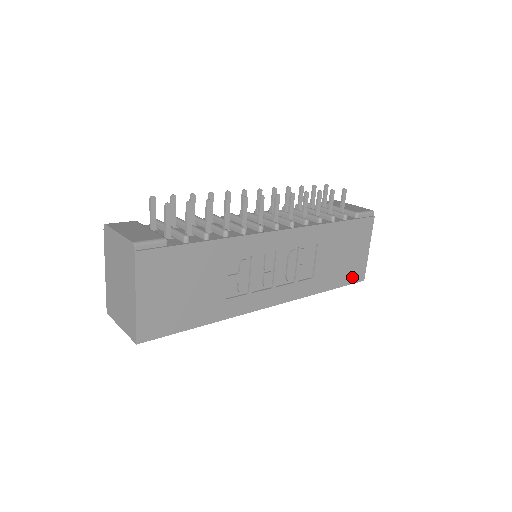
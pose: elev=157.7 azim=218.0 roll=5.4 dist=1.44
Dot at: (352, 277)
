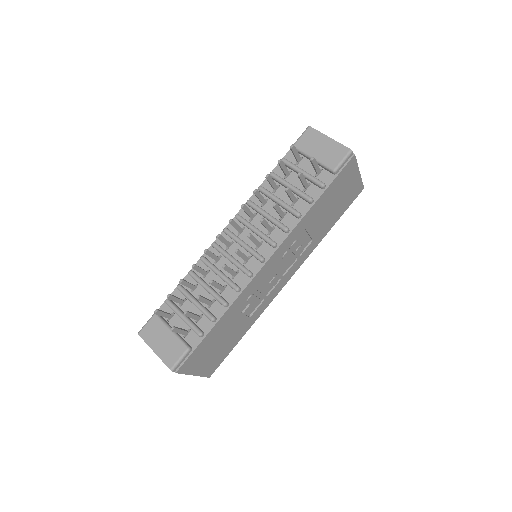
Dot at: (350, 200)
